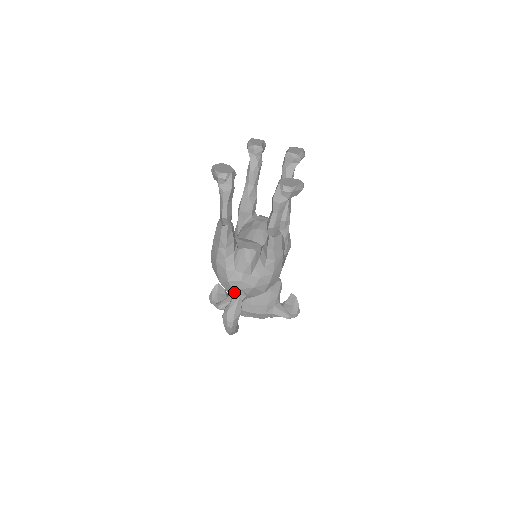
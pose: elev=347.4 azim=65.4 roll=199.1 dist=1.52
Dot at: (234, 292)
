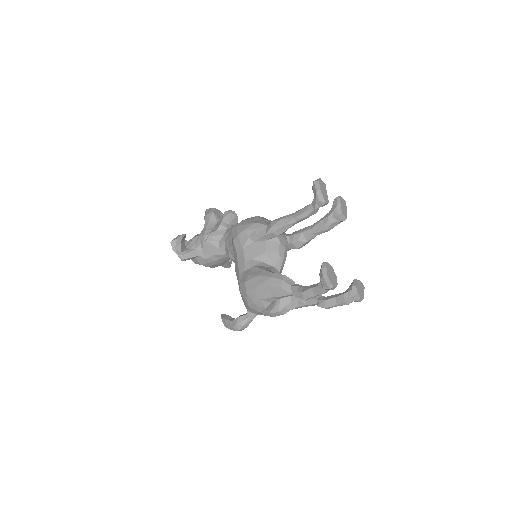
Dot at: (255, 313)
